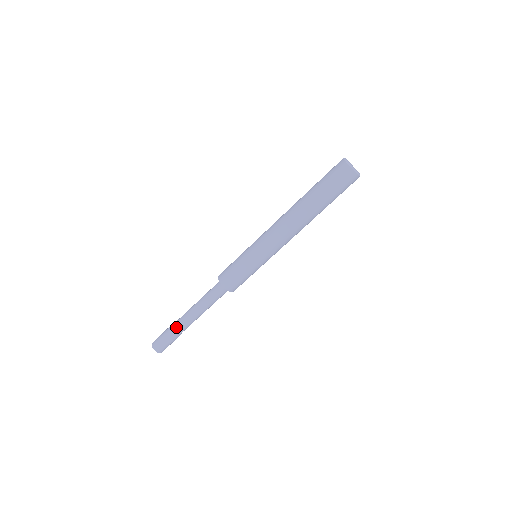
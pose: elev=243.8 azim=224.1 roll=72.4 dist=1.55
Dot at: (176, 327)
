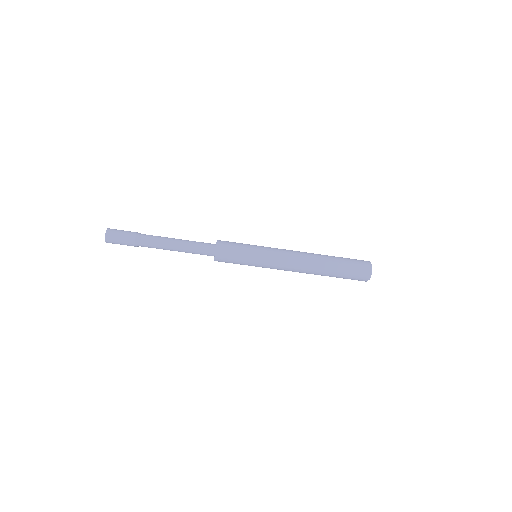
Dot at: (143, 244)
